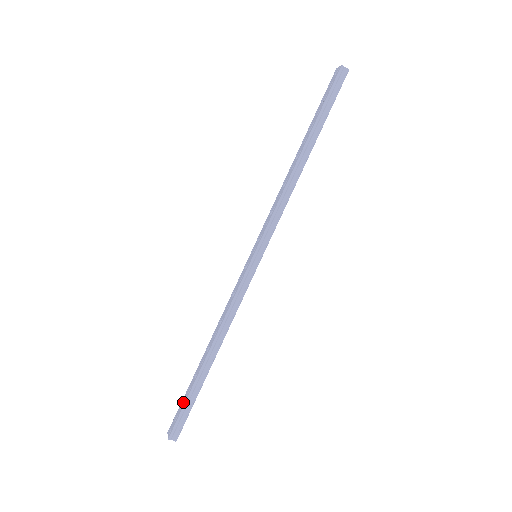
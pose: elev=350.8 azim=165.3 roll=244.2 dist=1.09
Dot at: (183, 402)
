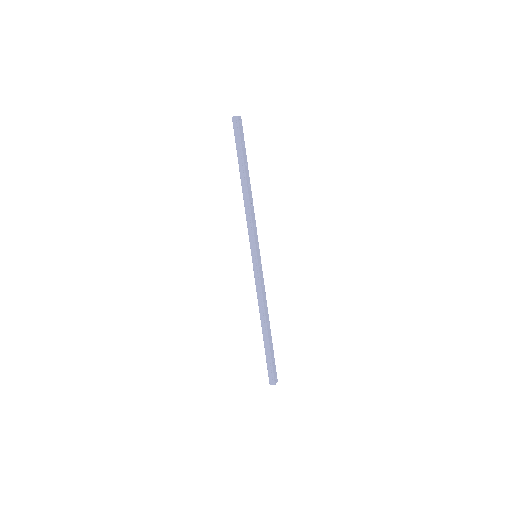
Dot at: occluded
